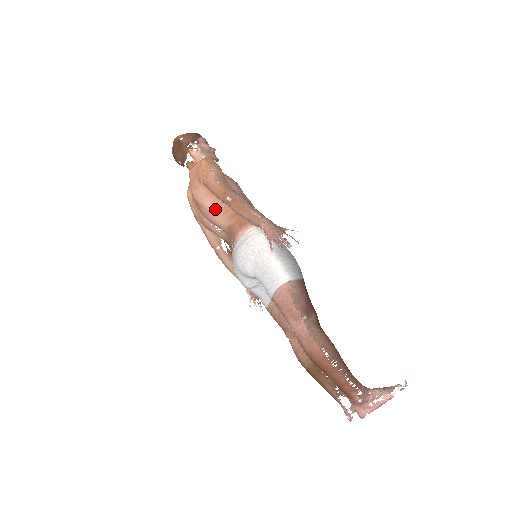
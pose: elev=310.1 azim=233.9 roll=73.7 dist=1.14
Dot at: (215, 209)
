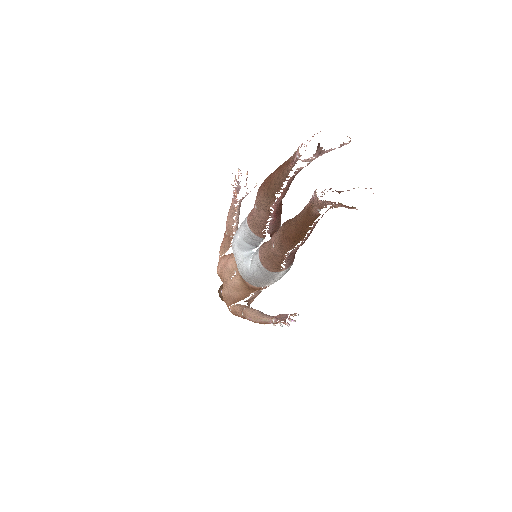
Dot at: (227, 258)
